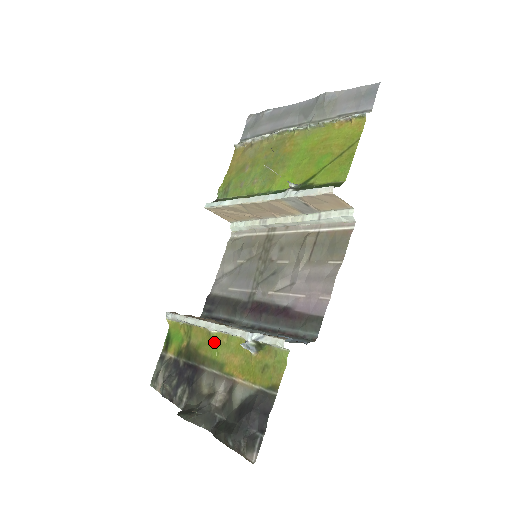
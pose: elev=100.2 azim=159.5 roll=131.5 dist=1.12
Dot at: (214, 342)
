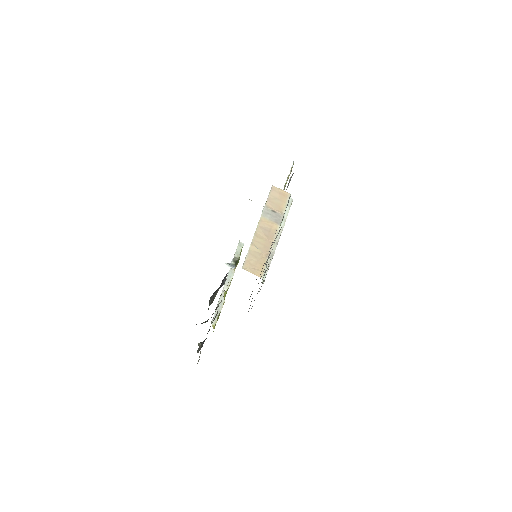
Dot at: occluded
